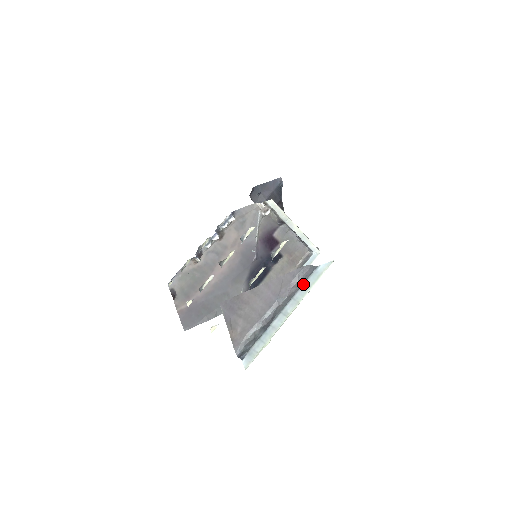
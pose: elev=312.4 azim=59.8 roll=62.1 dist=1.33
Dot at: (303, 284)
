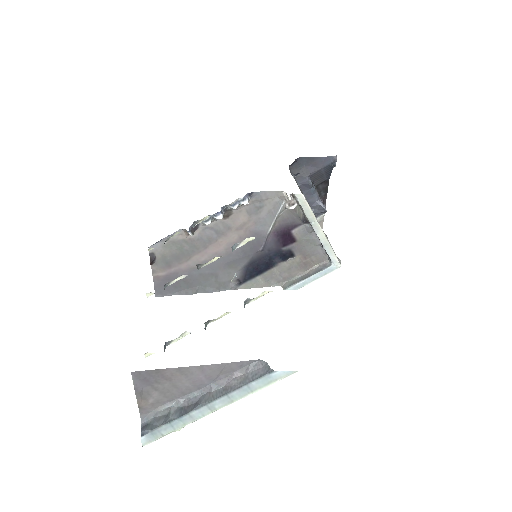
Dot at: (246, 384)
